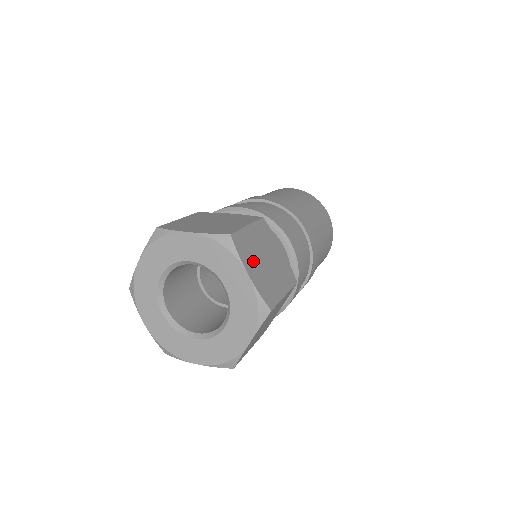
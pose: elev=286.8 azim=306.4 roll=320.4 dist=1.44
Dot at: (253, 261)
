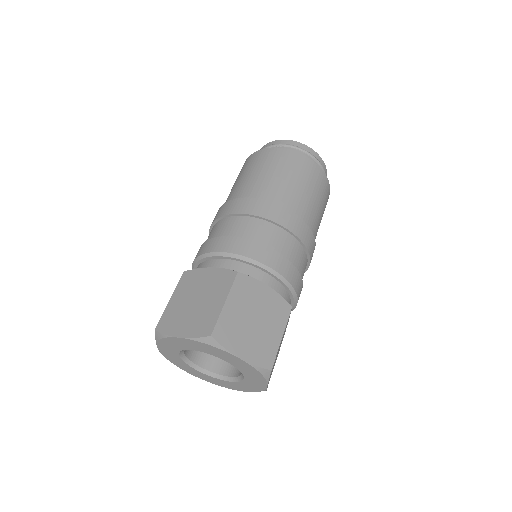
Dot at: (241, 338)
